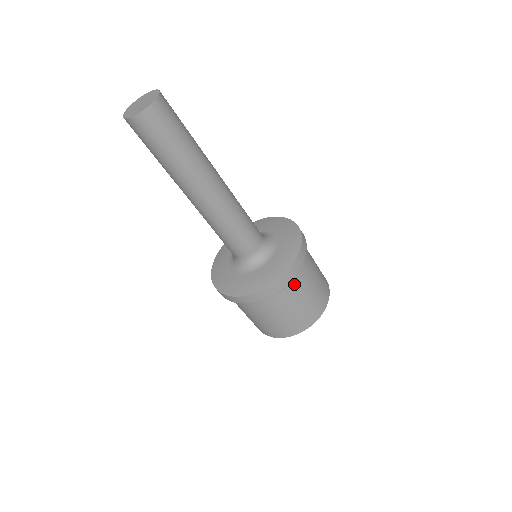
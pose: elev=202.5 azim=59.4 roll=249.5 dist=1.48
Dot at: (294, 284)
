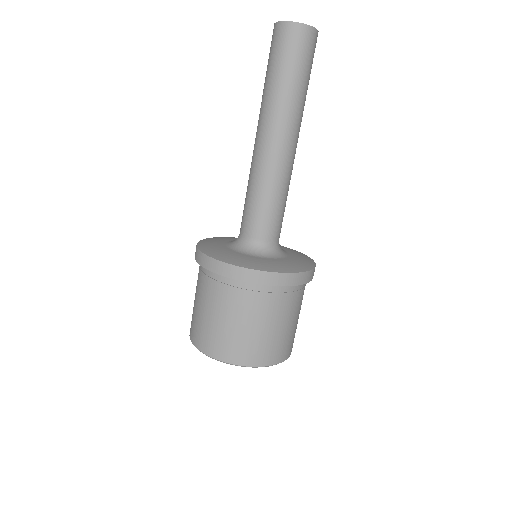
Dot at: (300, 294)
